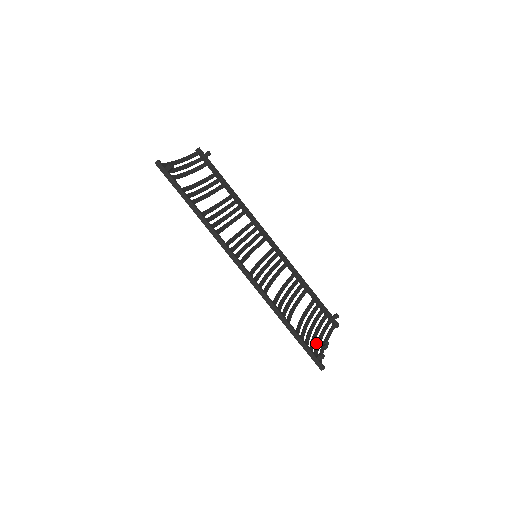
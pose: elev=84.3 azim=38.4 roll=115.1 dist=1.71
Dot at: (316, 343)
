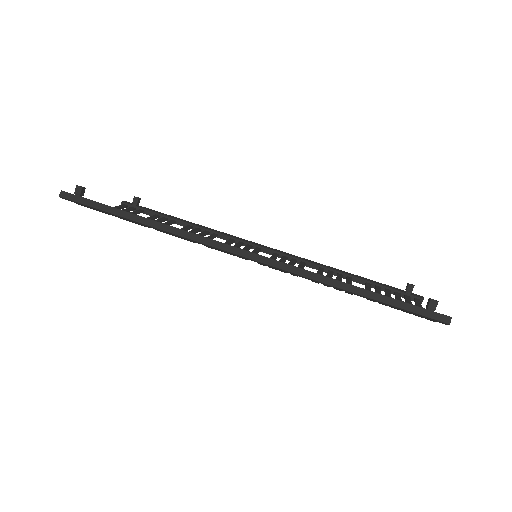
Dot at: occluded
